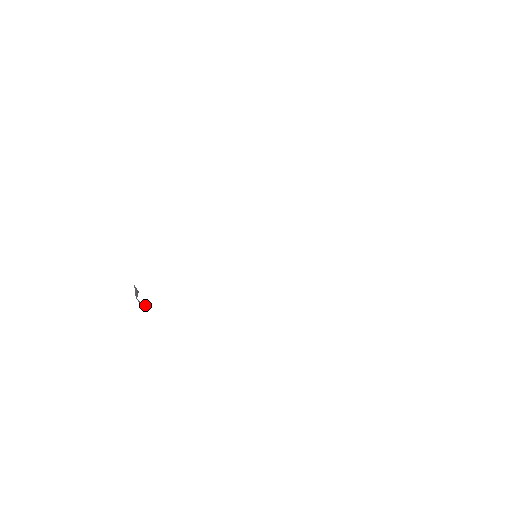
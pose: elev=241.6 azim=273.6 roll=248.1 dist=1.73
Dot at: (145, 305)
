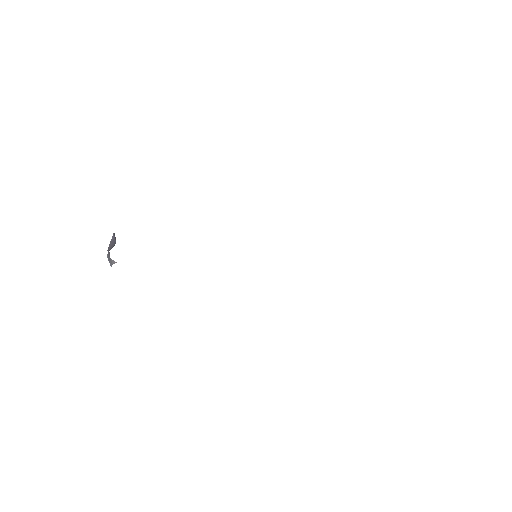
Dot at: (115, 262)
